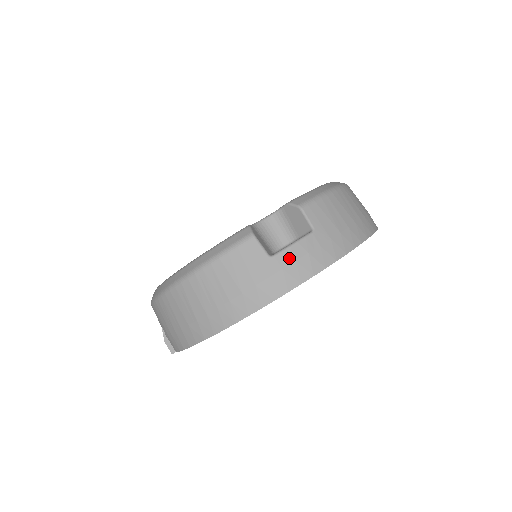
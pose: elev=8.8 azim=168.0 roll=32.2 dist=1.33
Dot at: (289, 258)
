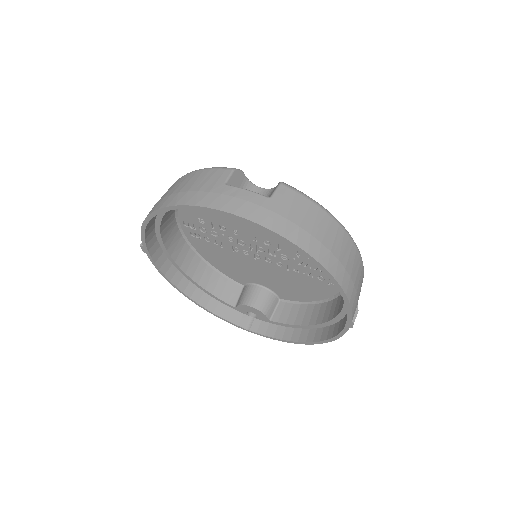
Dot at: (233, 192)
